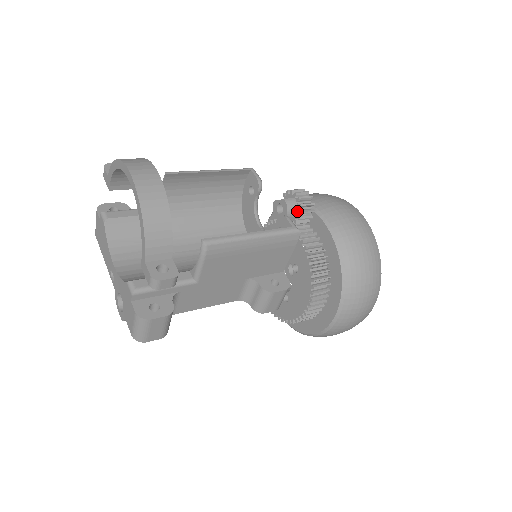
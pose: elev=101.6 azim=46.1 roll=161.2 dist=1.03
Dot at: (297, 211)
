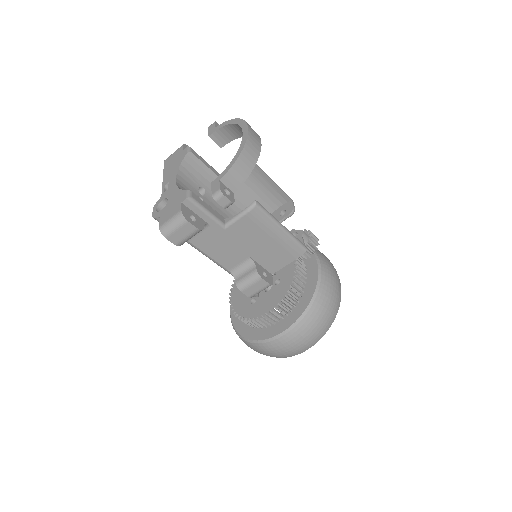
Dot at: (305, 245)
